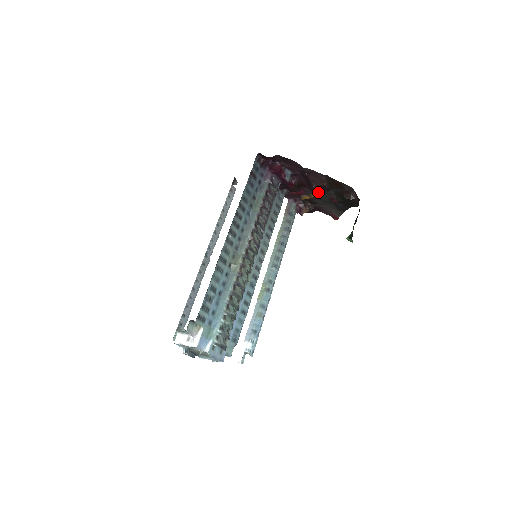
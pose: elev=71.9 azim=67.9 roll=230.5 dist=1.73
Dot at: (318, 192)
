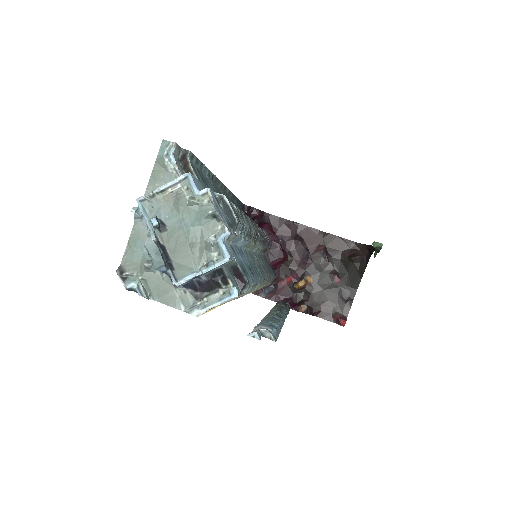
Dot at: (315, 269)
